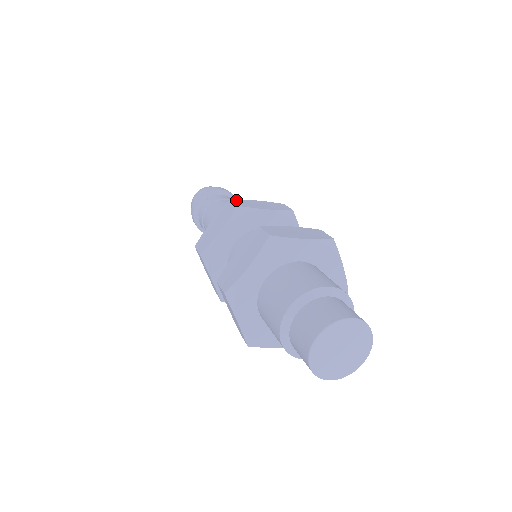
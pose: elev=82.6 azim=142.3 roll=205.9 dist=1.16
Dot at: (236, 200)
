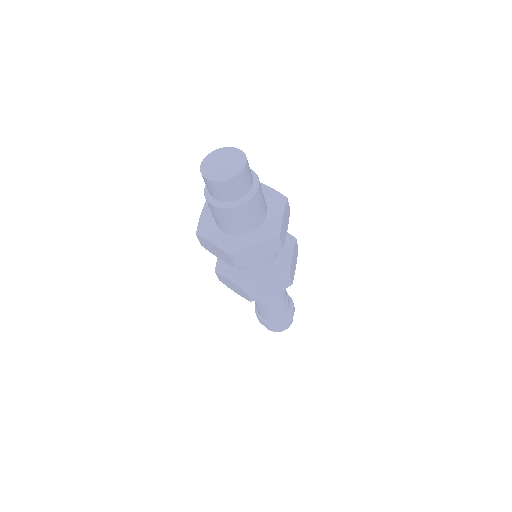
Dot at: occluded
